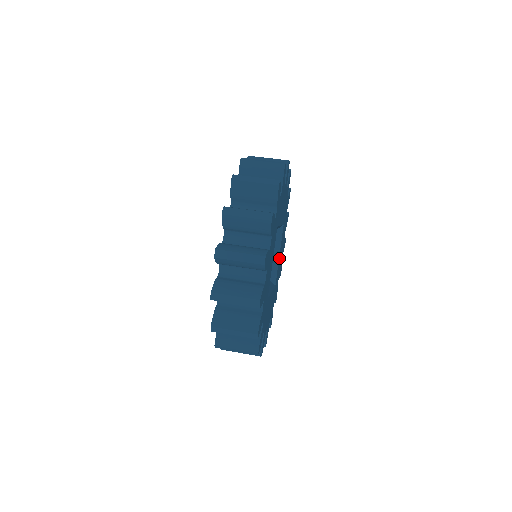
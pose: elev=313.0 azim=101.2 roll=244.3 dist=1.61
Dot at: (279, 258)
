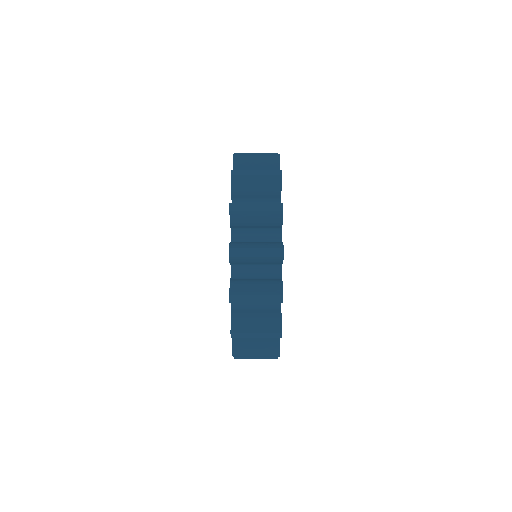
Dot at: occluded
